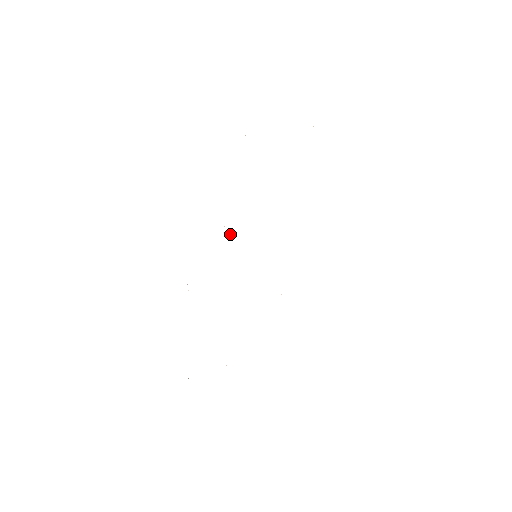
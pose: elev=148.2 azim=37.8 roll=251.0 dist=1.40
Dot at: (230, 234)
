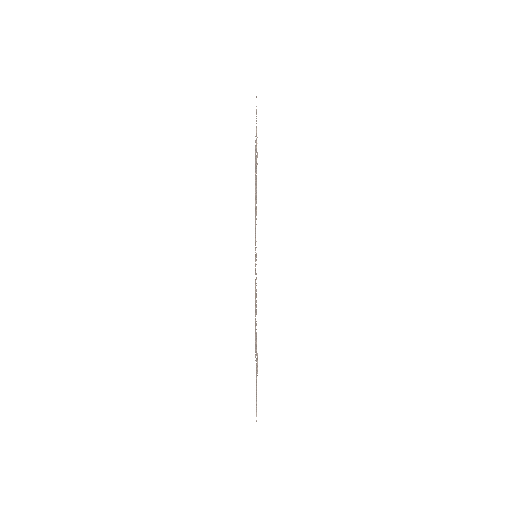
Dot at: occluded
